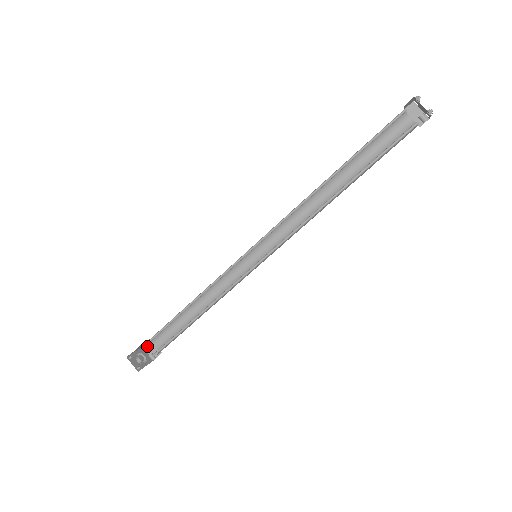
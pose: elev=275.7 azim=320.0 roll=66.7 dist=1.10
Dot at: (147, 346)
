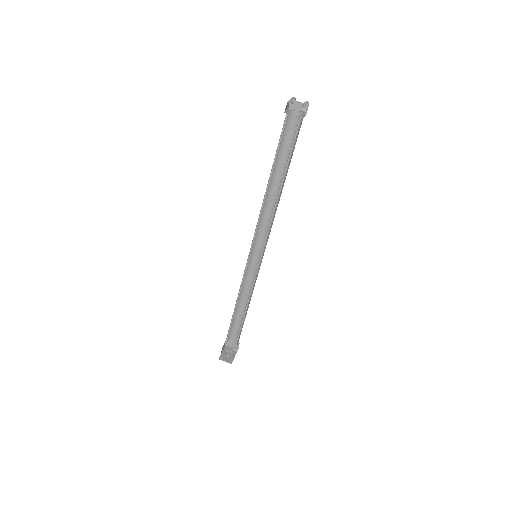
Dot at: (228, 344)
